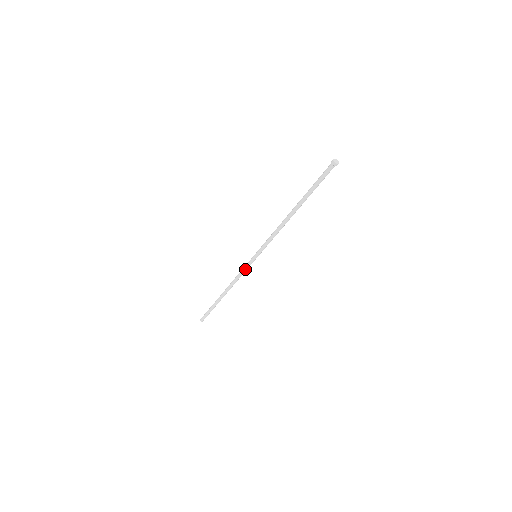
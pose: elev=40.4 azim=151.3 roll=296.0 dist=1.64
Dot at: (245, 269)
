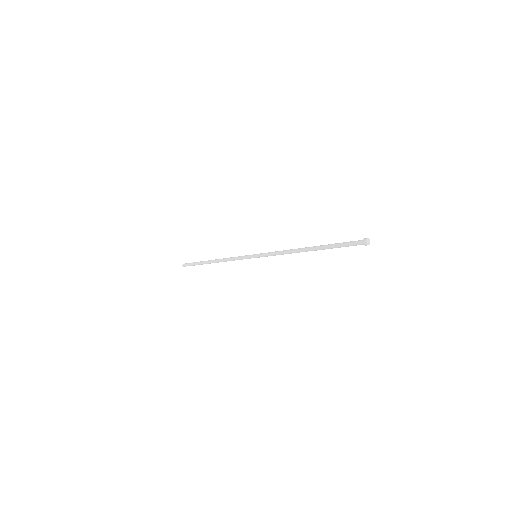
Dot at: (241, 258)
